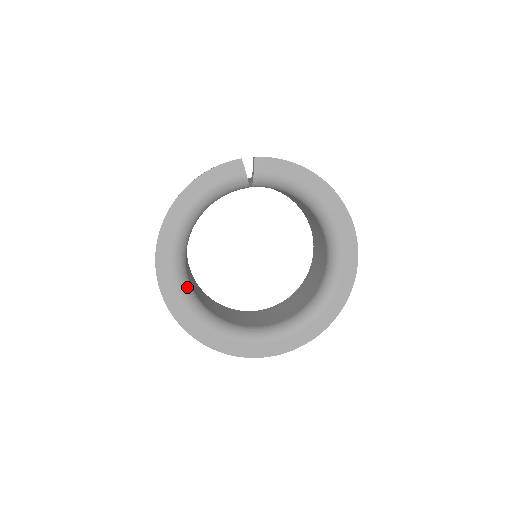
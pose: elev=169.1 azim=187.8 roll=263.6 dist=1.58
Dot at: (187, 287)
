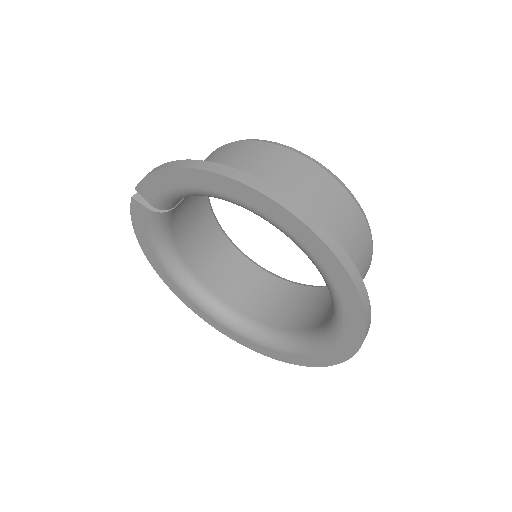
Dot at: (224, 315)
